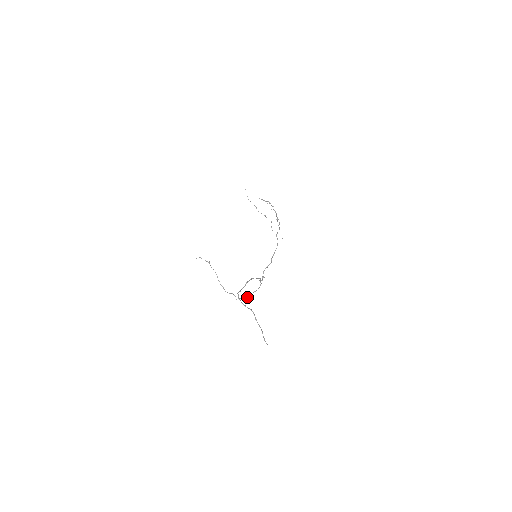
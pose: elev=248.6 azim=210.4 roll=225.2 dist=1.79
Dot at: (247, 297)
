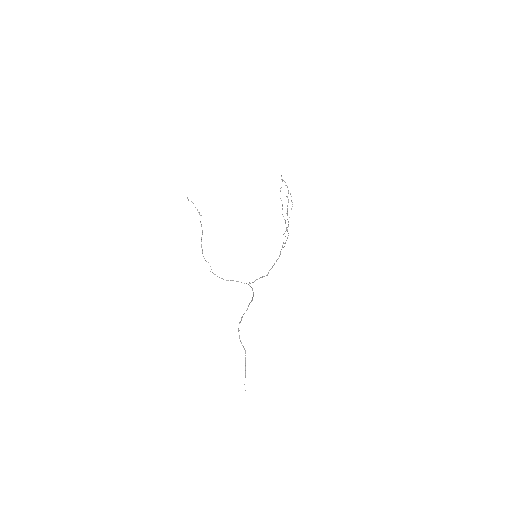
Dot at: (223, 279)
